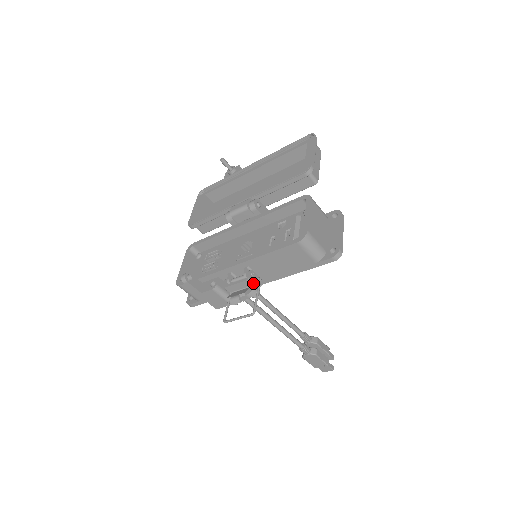
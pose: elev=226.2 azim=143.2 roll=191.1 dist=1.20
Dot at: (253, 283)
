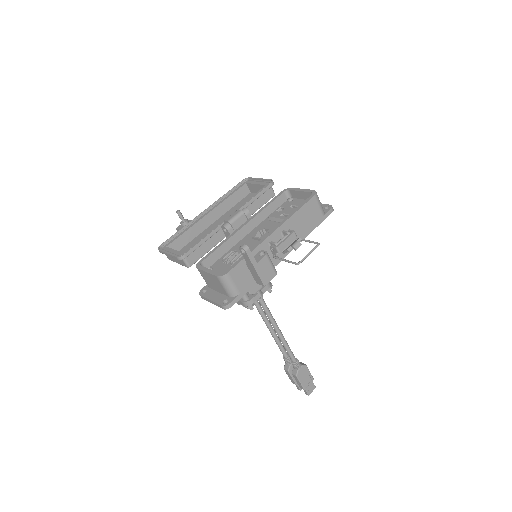
Dot at: (296, 236)
